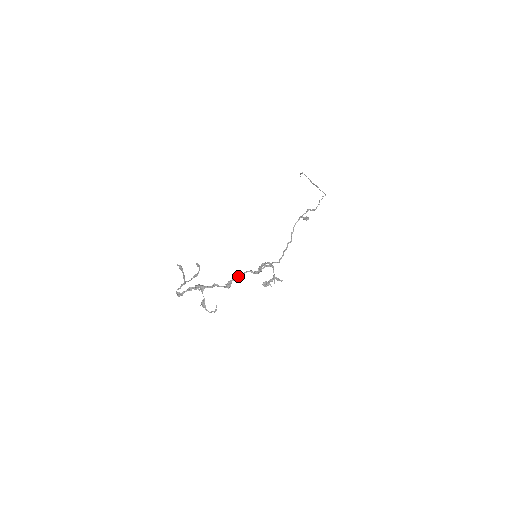
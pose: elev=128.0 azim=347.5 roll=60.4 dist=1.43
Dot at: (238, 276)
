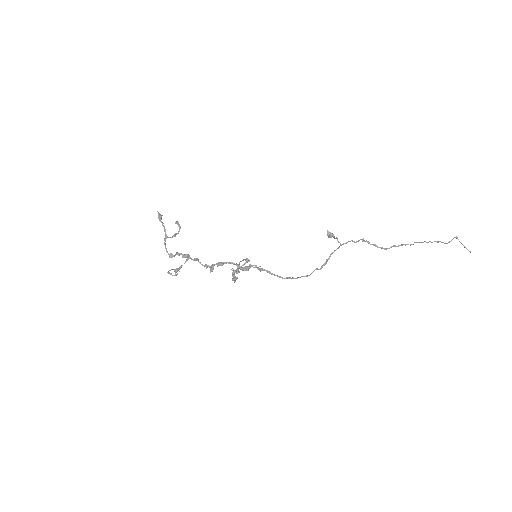
Dot at: (221, 262)
